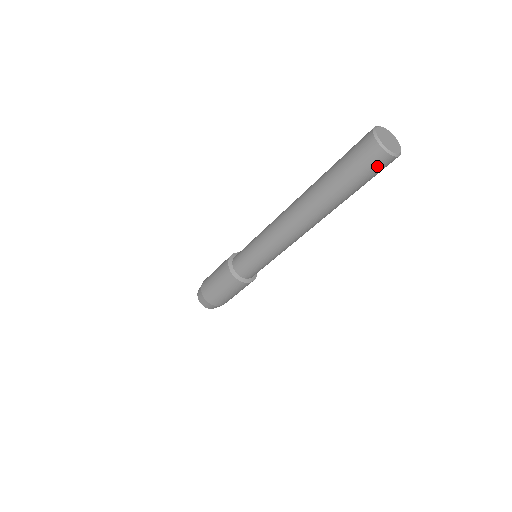
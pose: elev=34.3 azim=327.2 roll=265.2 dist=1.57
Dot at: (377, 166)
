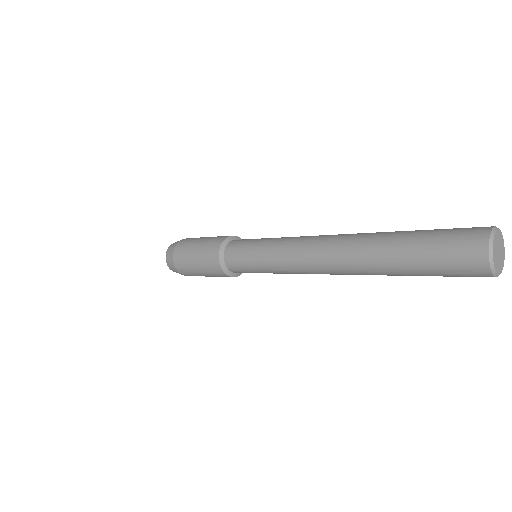
Dot at: occluded
